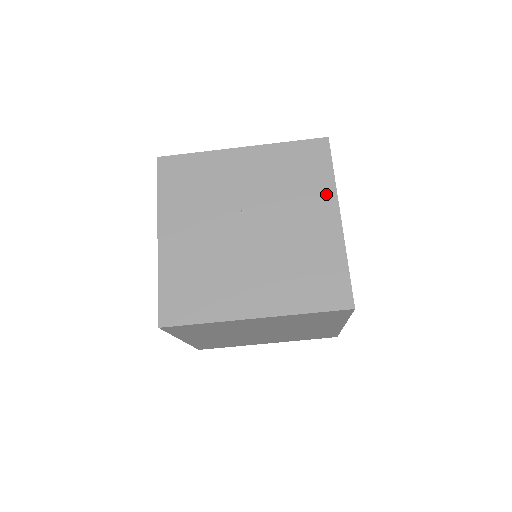
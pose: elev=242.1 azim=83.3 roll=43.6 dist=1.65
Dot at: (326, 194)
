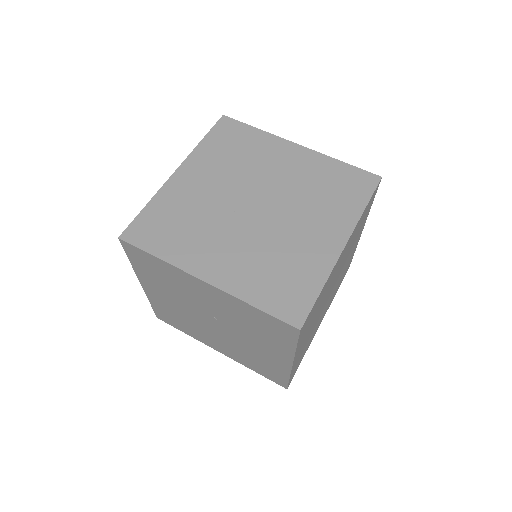
Dot at: occluded
